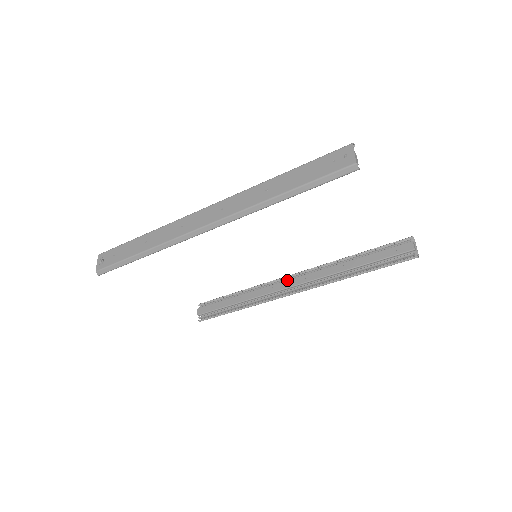
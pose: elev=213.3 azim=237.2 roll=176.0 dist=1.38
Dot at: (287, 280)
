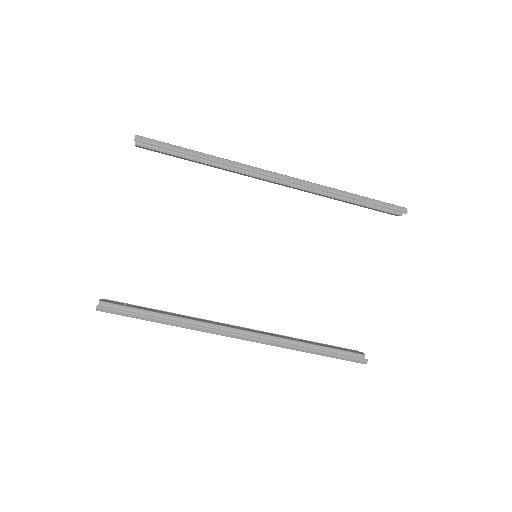
Dot at: (233, 325)
